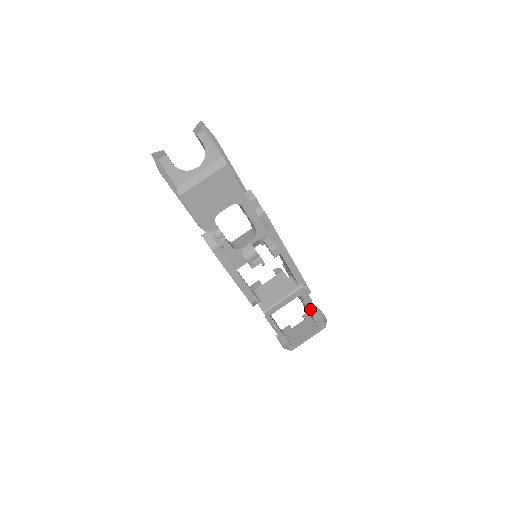
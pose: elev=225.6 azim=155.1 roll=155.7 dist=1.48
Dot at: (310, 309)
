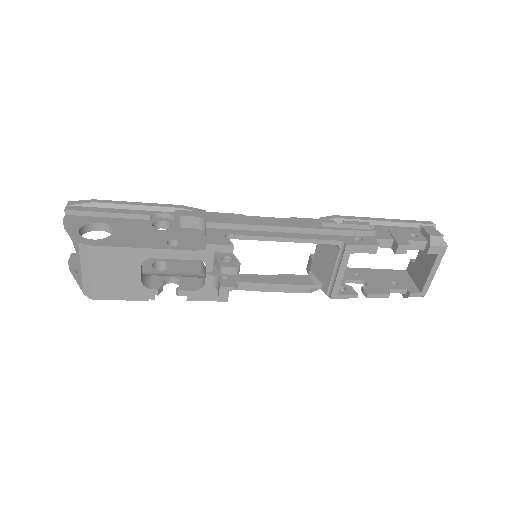
Dot at: (393, 249)
